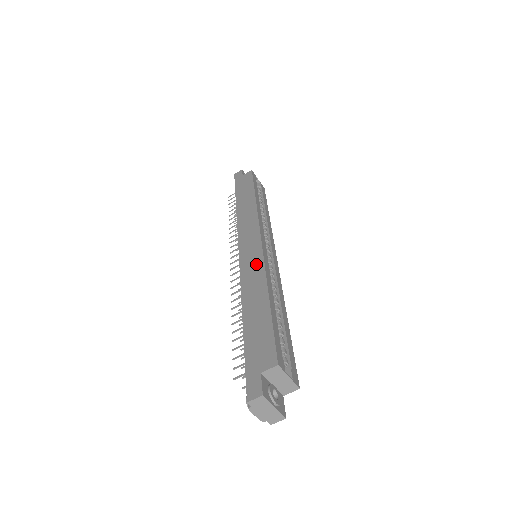
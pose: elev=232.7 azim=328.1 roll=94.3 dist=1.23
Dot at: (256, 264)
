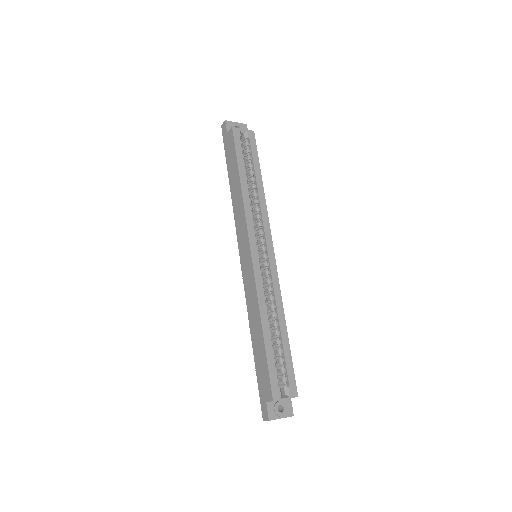
Dot at: (251, 286)
